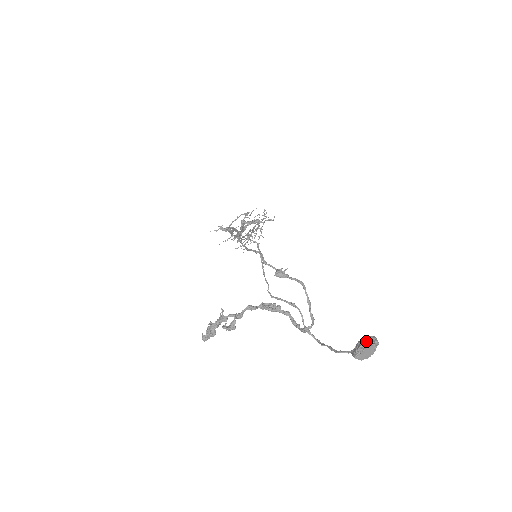
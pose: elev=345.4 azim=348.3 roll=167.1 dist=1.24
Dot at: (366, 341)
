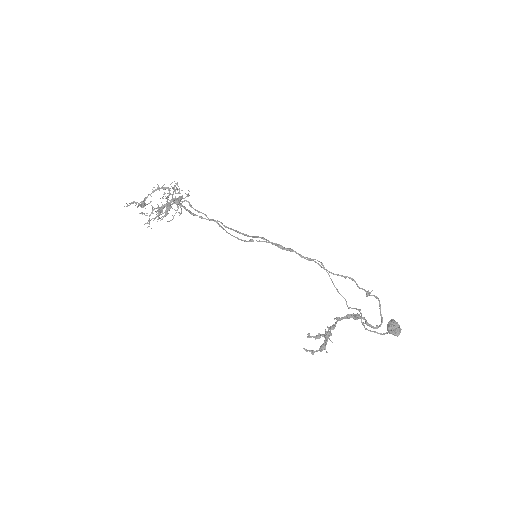
Dot at: (398, 325)
